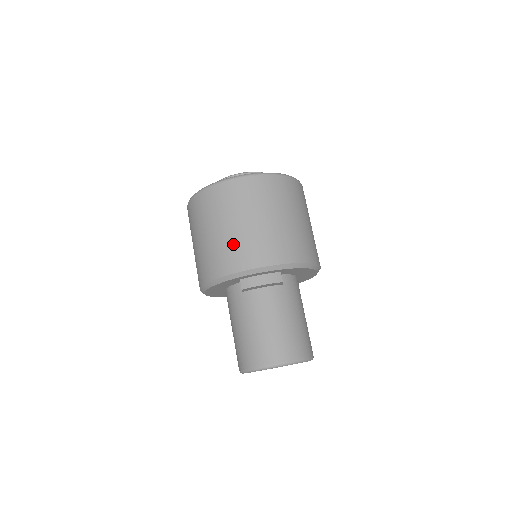
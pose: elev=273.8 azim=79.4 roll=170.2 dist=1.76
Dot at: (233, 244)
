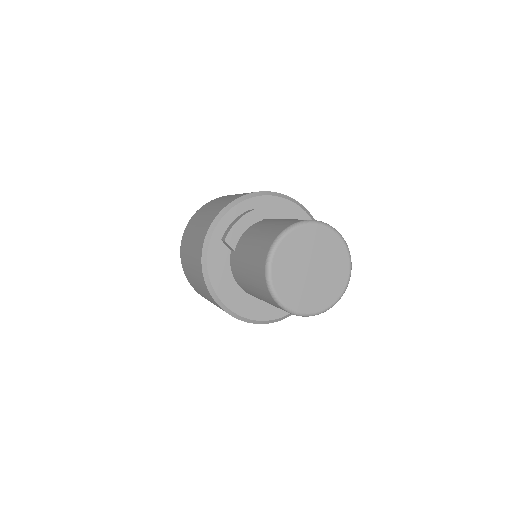
Dot at: (201, 227)
